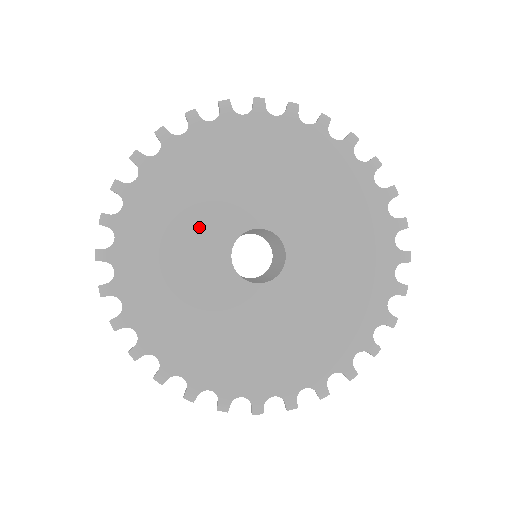
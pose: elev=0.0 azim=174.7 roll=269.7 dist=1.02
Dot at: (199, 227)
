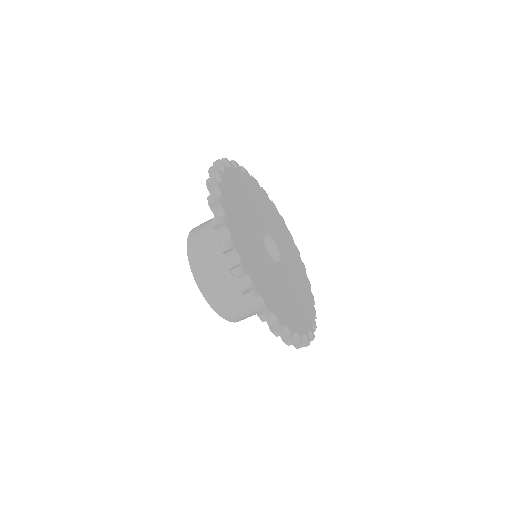
Dot at: (257, 211)
